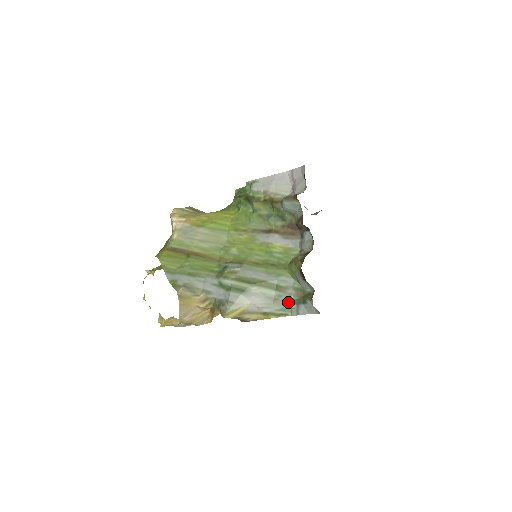
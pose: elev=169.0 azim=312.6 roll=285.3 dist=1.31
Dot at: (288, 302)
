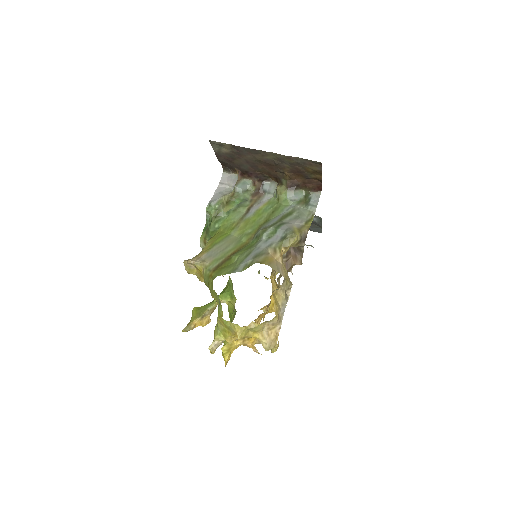
Dot at: (305, 211)
